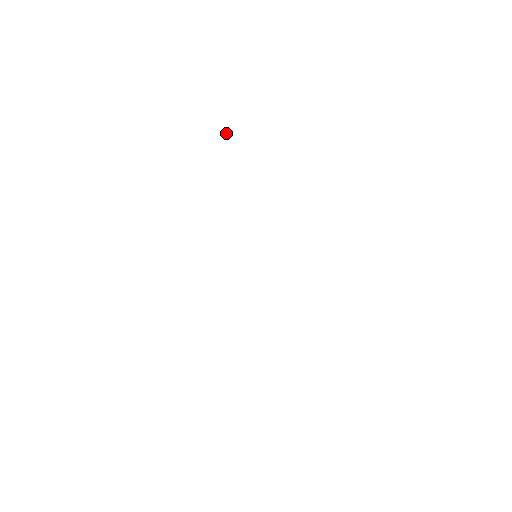
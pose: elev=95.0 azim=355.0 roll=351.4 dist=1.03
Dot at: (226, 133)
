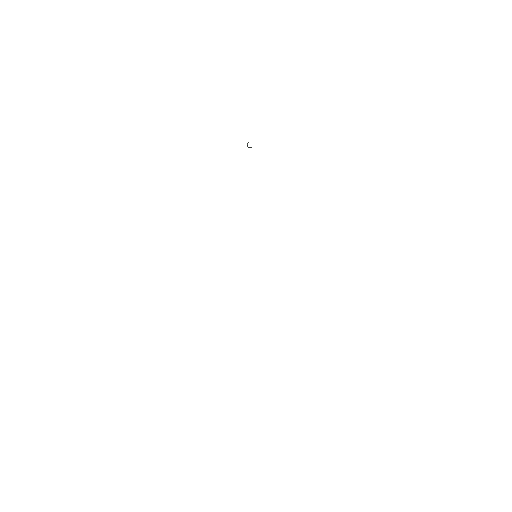
Dot at: occluded
